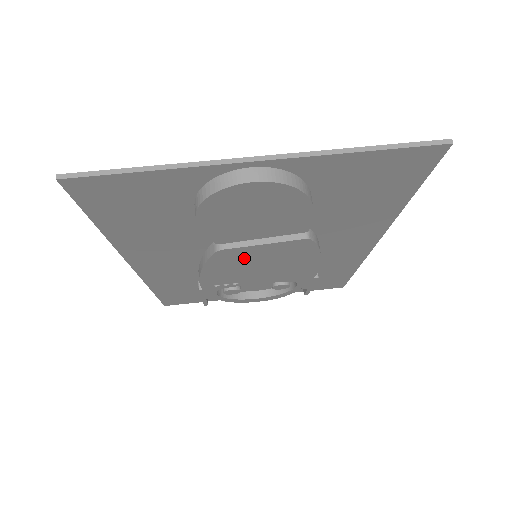
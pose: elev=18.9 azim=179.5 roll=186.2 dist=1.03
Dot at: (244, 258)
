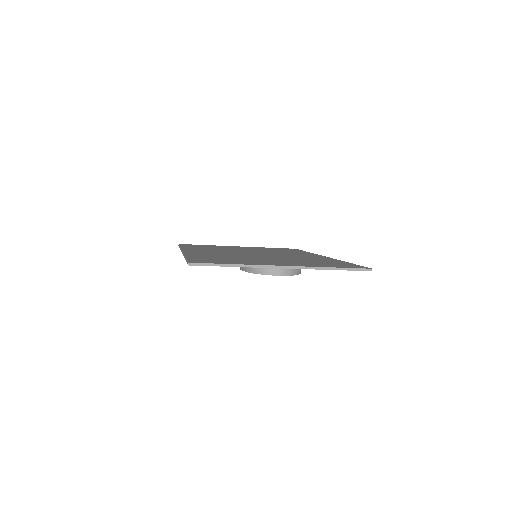
Dot at: occluded
